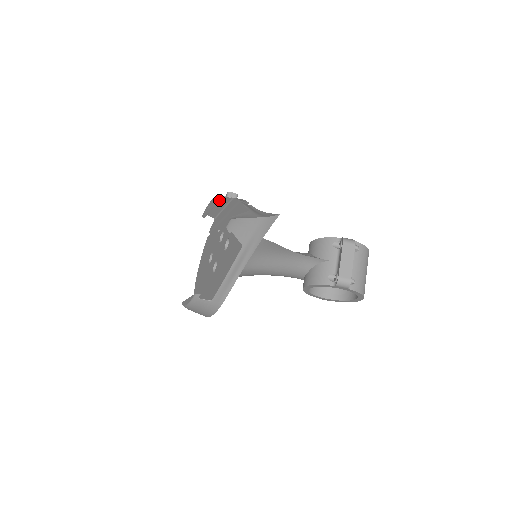
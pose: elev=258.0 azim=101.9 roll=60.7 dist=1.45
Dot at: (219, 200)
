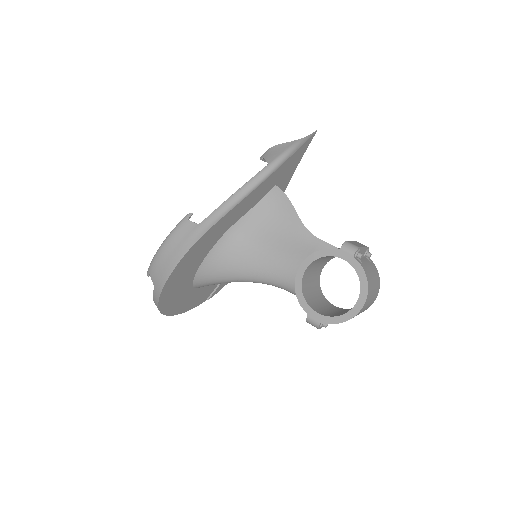
Dot at: occluded
